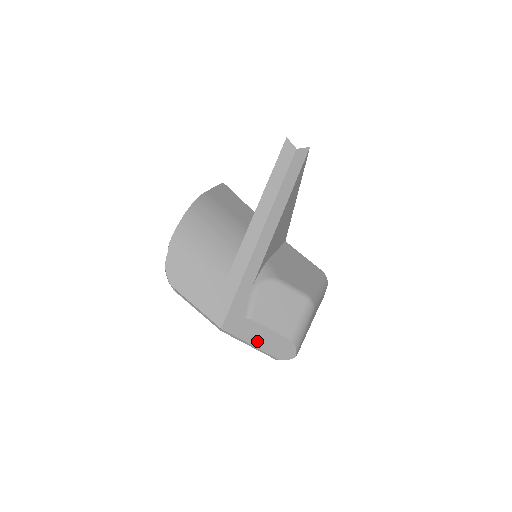
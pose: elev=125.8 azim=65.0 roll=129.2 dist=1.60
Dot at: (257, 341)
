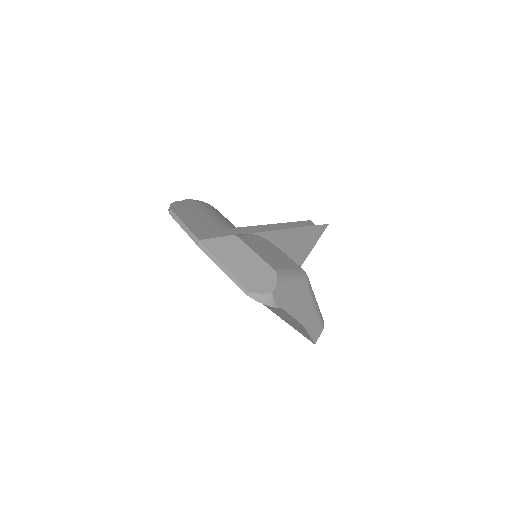
Dot at: (233, 262)
